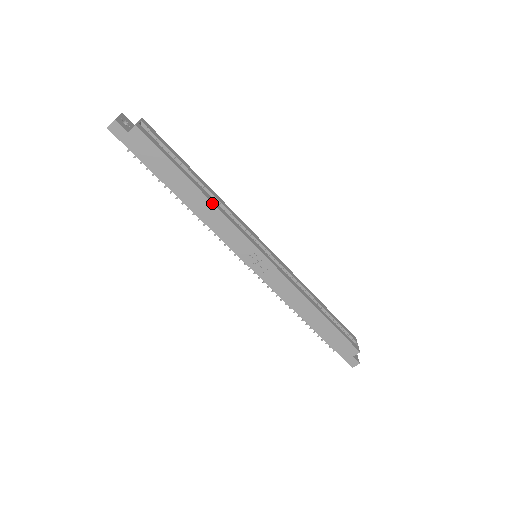
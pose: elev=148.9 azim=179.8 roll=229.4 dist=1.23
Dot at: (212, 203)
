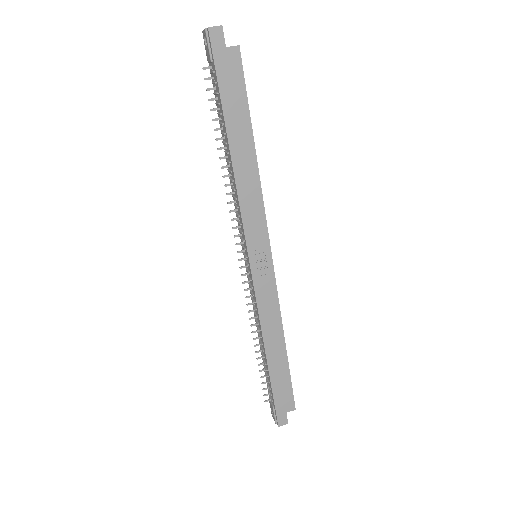
Dot at: (258, 172)
